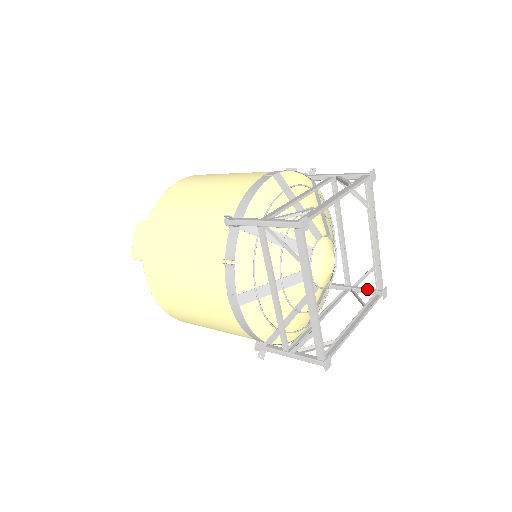
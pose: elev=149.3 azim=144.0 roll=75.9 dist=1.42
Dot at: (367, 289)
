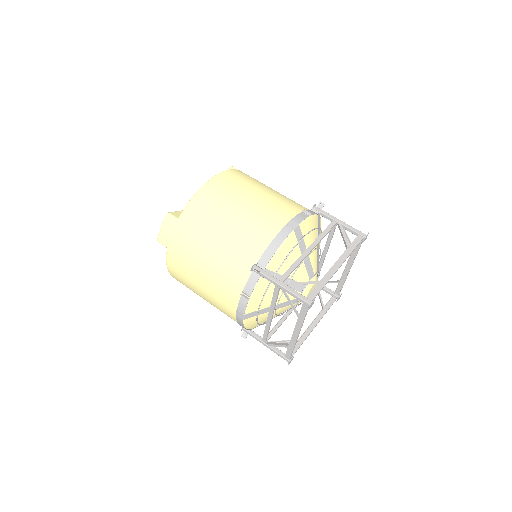
Dot at: (328, 290)
